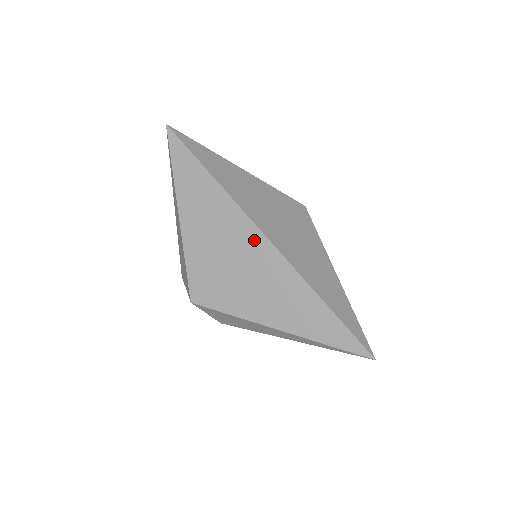
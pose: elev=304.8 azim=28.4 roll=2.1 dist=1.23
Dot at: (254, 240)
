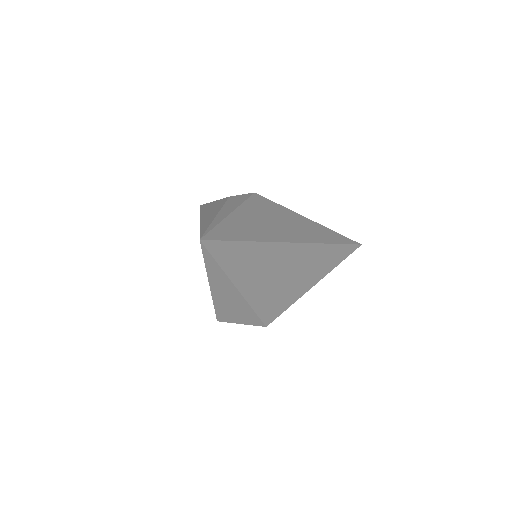
Dot at: (292, 252)
